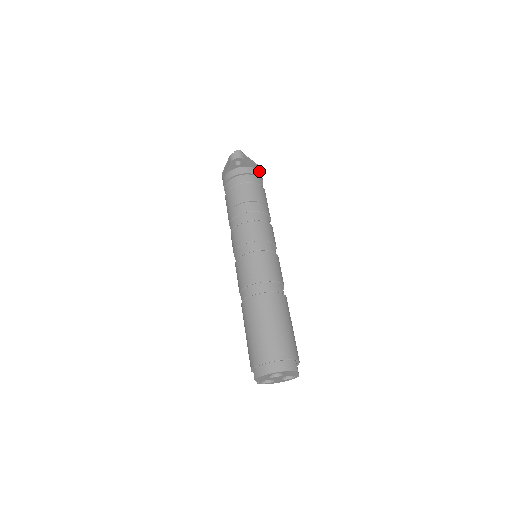
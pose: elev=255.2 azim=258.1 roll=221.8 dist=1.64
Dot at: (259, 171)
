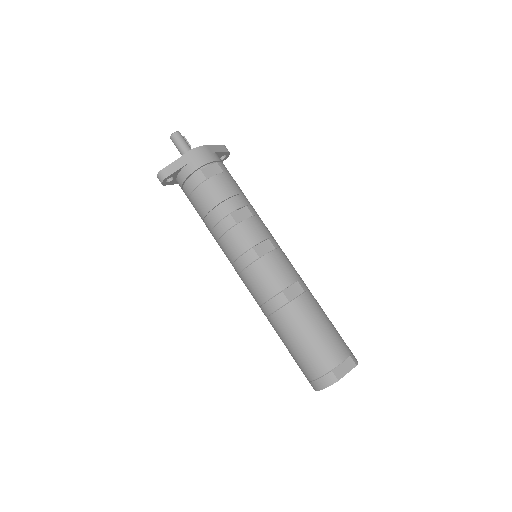
Dot at: (194, 160)
